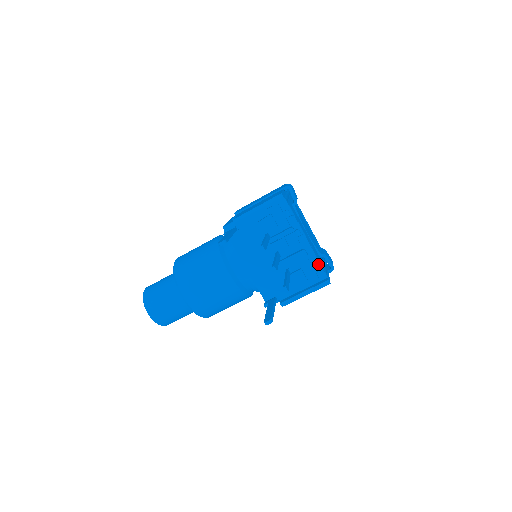
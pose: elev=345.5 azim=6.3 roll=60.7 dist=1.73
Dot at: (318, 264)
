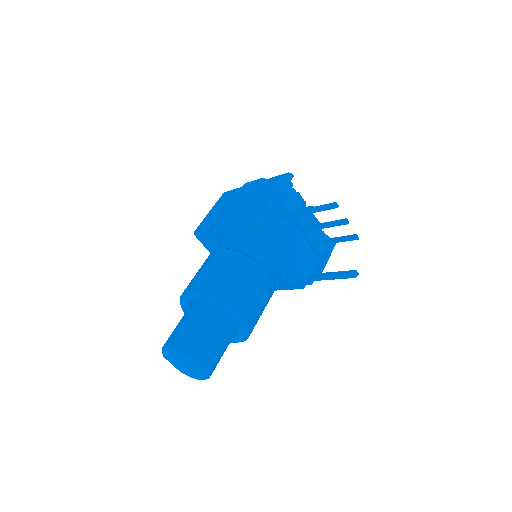
Dot at: occluded
